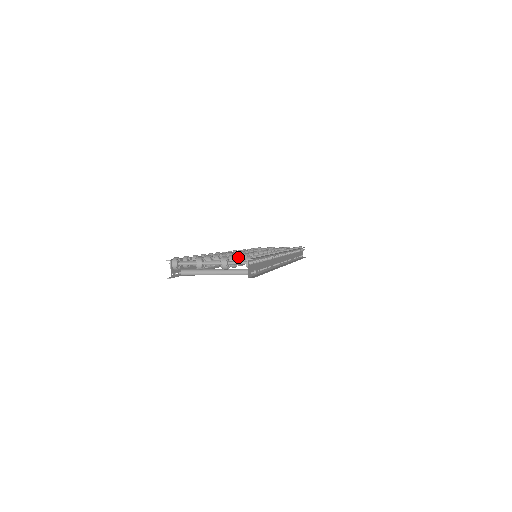
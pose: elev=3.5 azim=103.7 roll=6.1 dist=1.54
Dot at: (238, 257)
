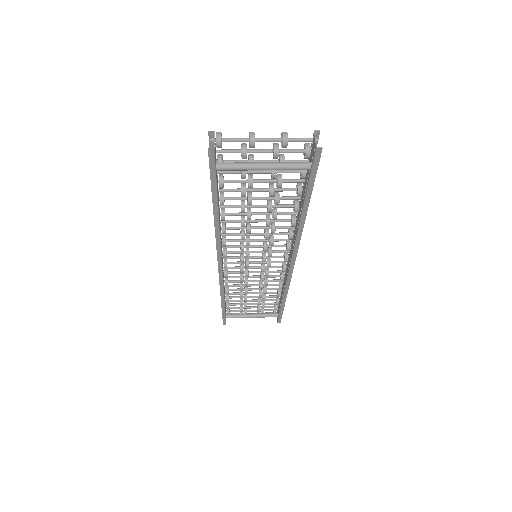
Dot at: (278, 174)
